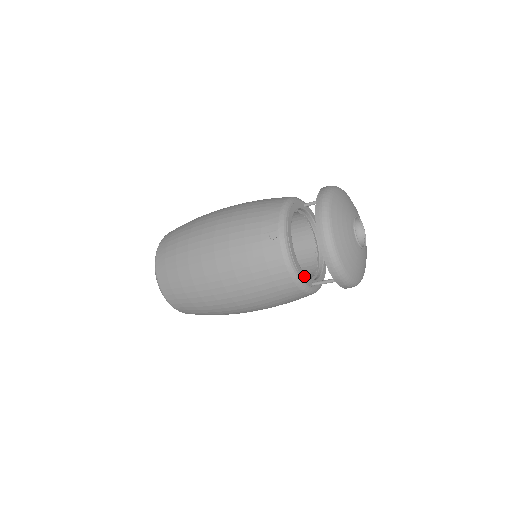
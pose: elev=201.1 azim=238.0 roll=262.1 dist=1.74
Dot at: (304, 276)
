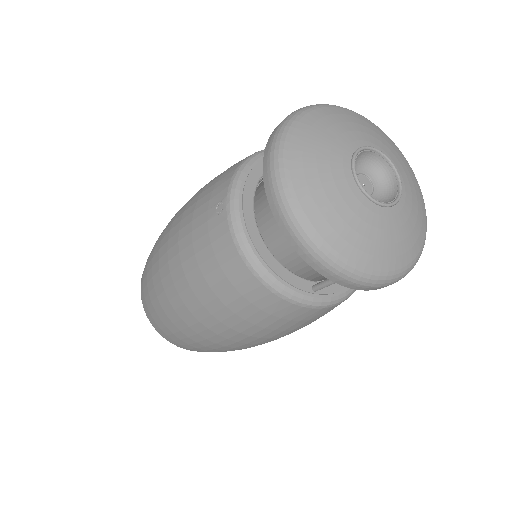
Dot at: (286, 273)
